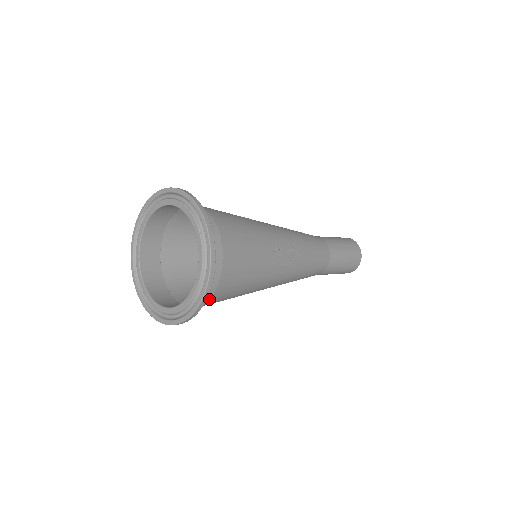
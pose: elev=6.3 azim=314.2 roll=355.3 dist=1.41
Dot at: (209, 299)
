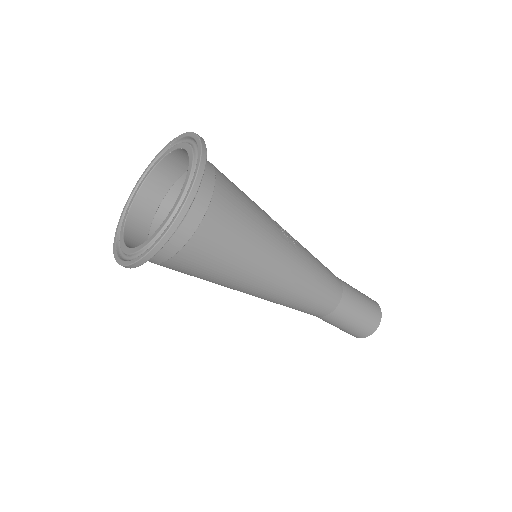
Dot at: (204, 216)
